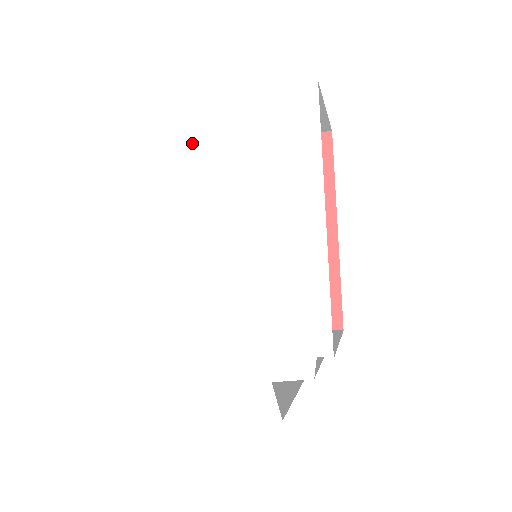
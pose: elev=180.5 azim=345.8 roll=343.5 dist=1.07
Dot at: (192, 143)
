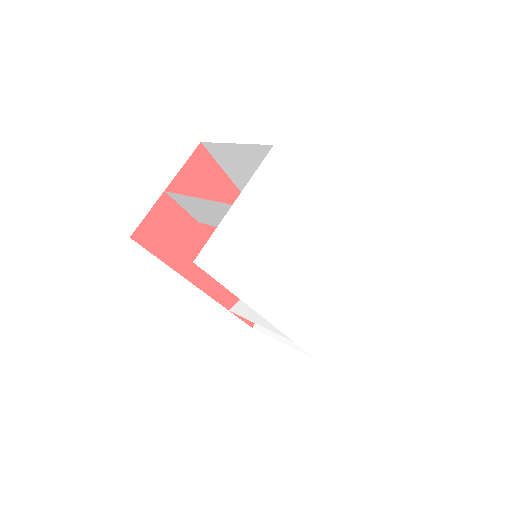
Dot at: (237, 242)
